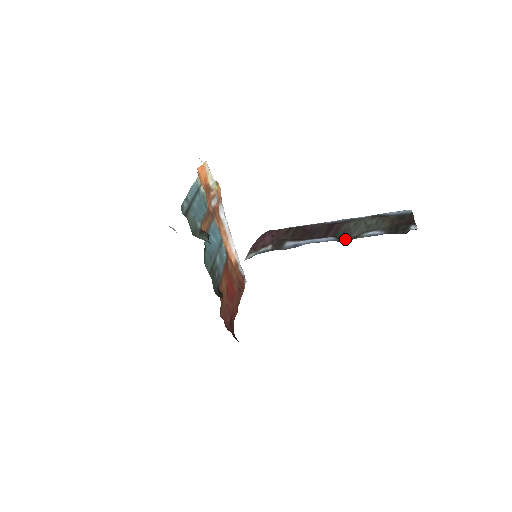
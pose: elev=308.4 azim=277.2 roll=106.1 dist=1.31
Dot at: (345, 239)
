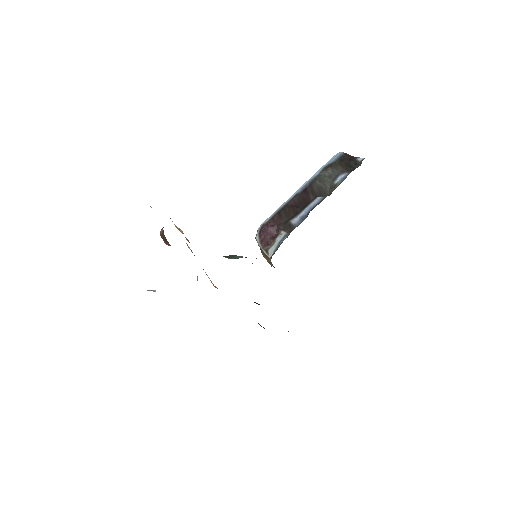
Dot at: (325, 194)
